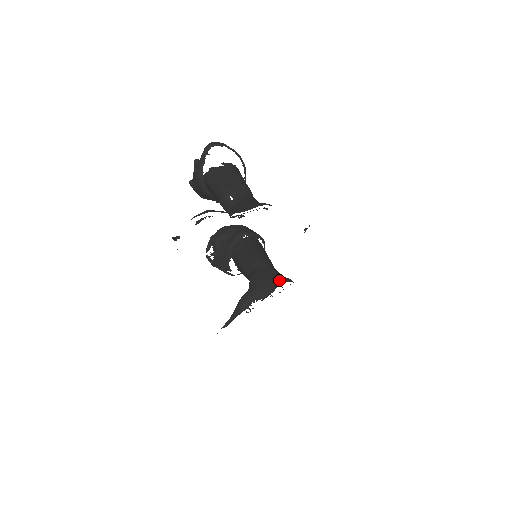
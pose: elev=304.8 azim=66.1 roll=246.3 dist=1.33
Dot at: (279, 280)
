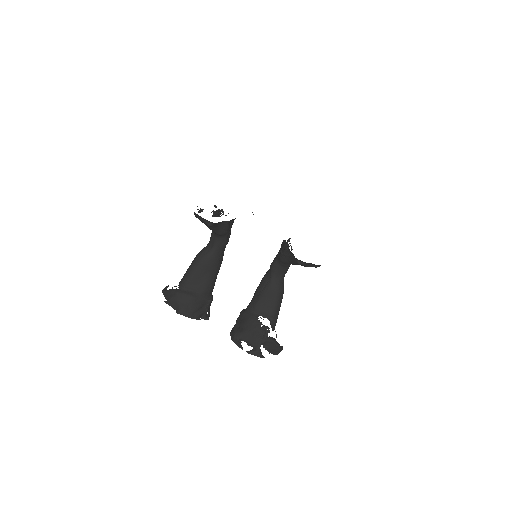
Dot at: (281, 245)
